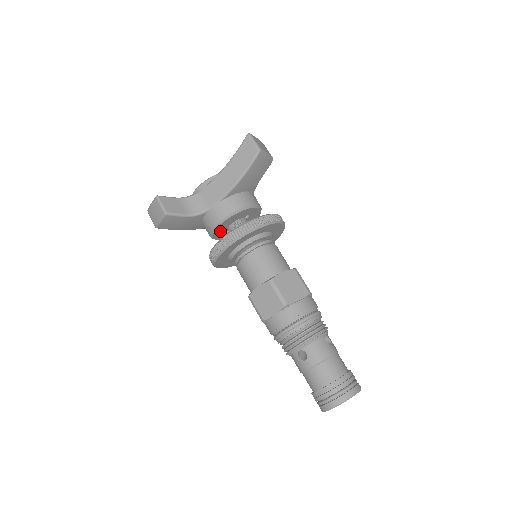
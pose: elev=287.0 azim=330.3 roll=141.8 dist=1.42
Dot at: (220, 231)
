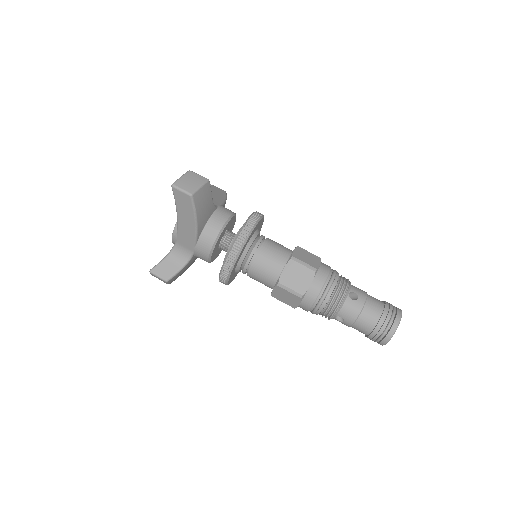
Dot at: (215, 255)
